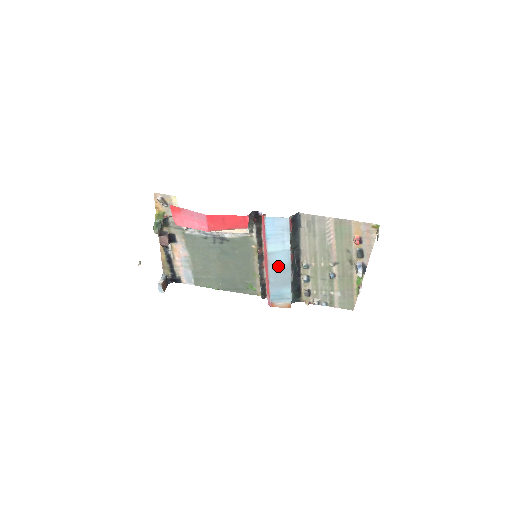
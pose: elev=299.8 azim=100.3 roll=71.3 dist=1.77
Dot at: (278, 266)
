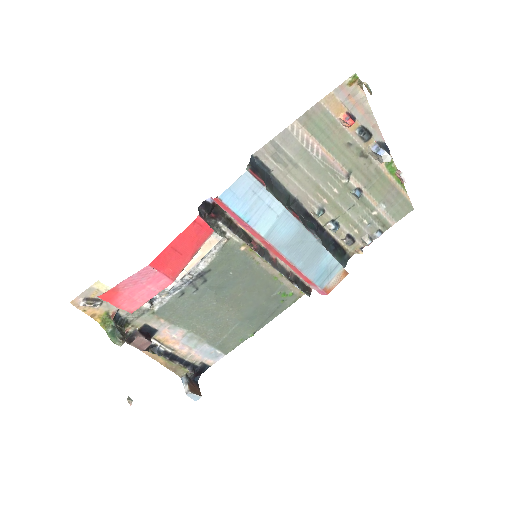
Dot at: (291, 241)
